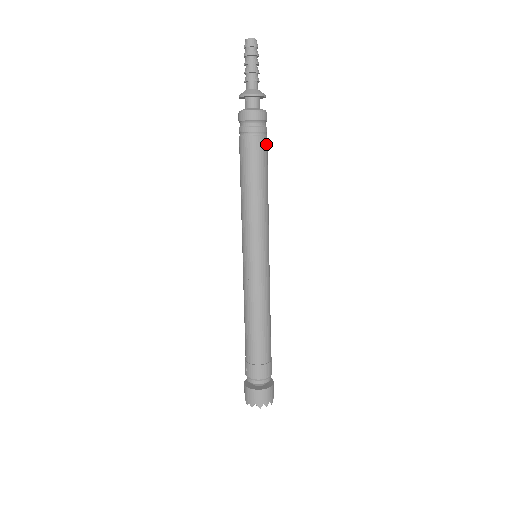
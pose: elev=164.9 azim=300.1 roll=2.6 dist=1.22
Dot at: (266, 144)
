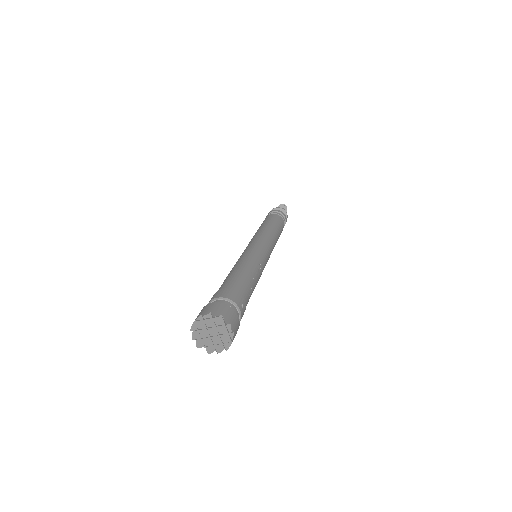
Dot at: (276, 216)
